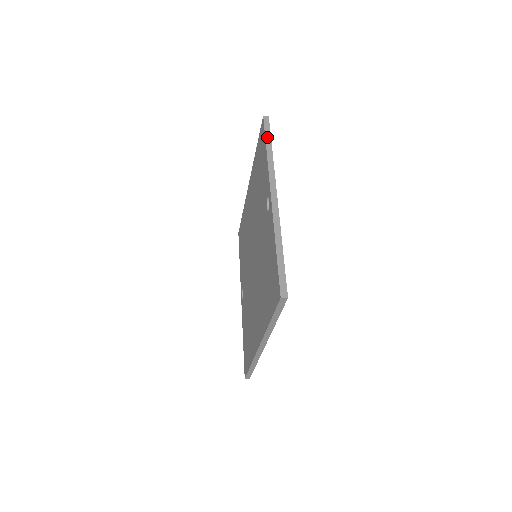
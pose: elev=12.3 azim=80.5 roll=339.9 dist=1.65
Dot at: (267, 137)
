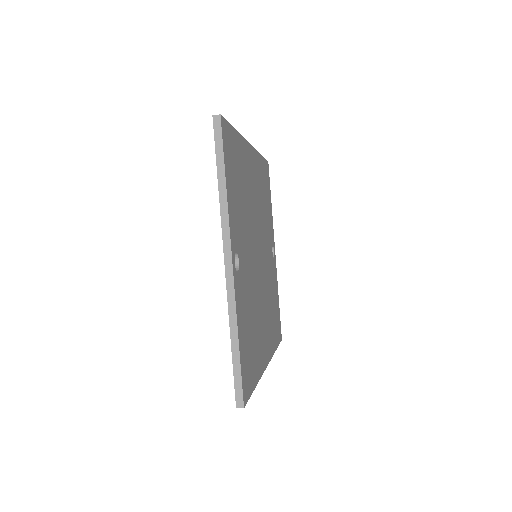
Dot at: (218, 159)
